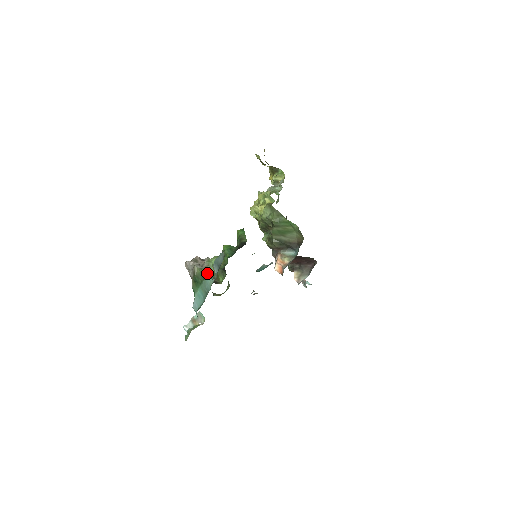
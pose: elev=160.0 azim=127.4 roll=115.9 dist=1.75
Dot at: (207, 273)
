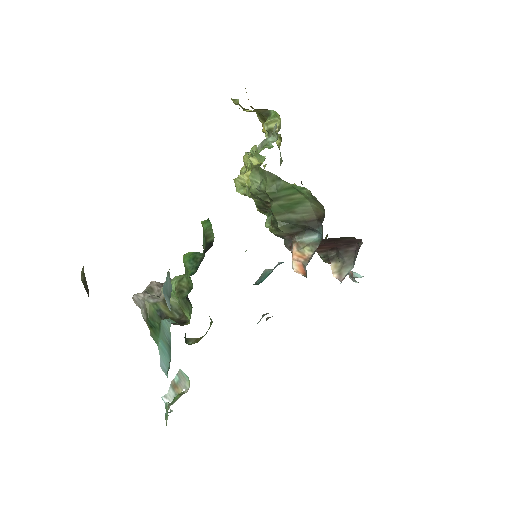
Dot at: (166, 309)
